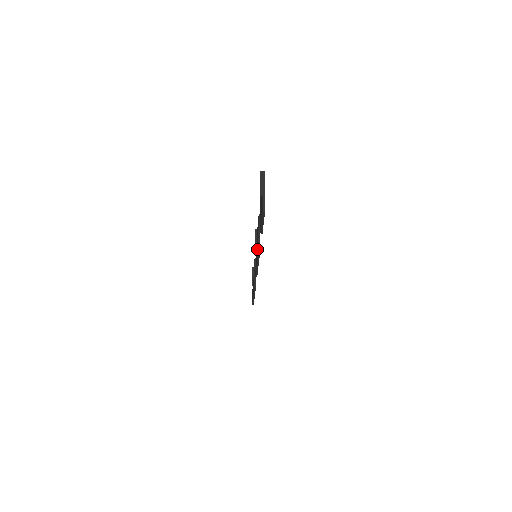
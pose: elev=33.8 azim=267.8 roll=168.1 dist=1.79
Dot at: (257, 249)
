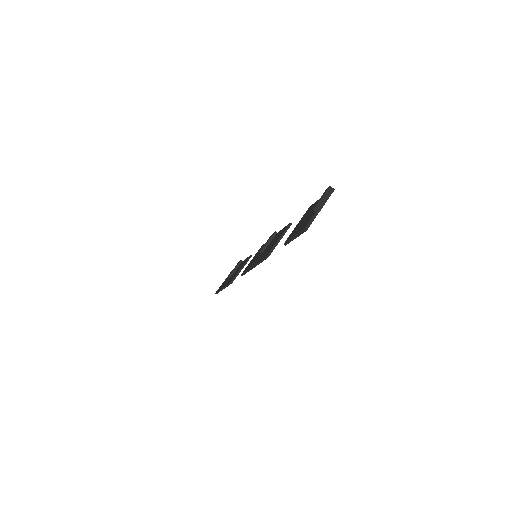
Dot at: (264, 253)
